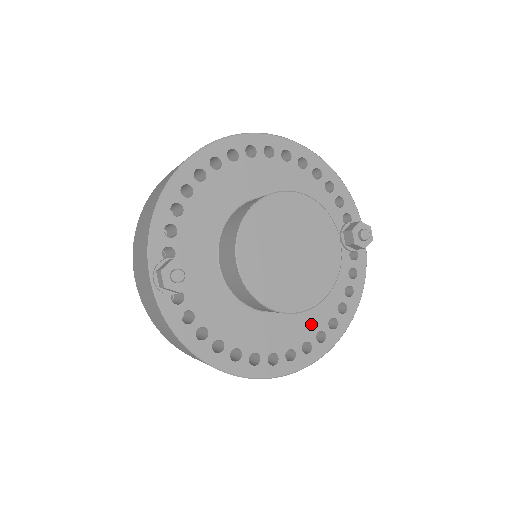
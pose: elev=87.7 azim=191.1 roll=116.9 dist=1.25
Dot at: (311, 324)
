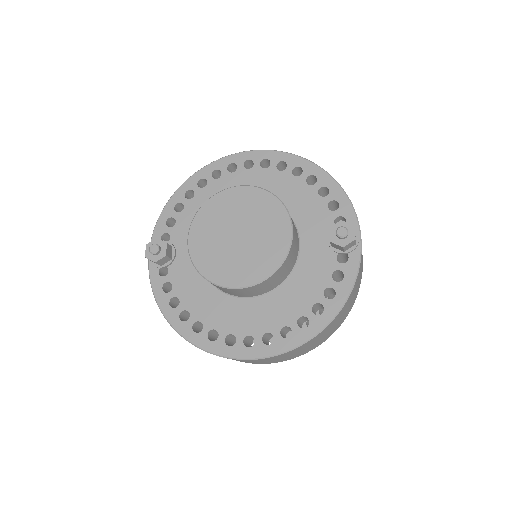
Dot at: (277, 317)
